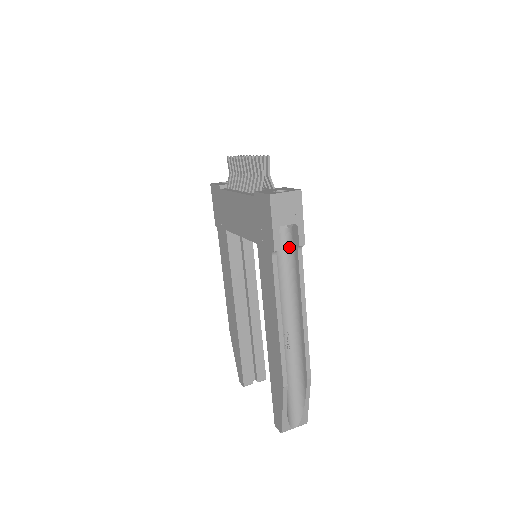
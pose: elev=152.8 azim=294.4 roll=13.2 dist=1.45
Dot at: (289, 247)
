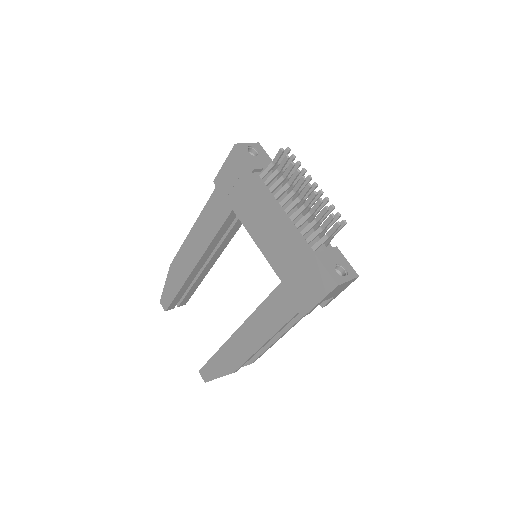
Dot at: occluded
